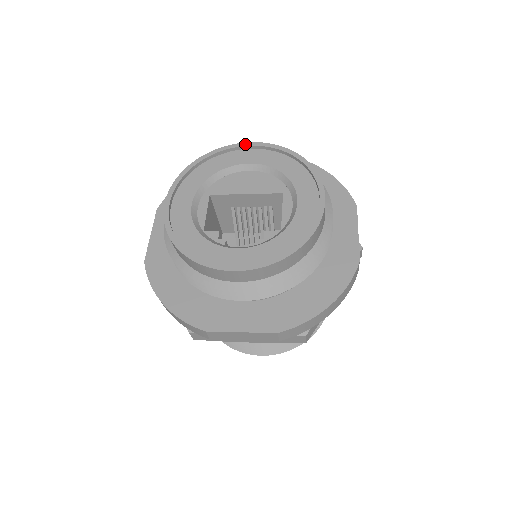
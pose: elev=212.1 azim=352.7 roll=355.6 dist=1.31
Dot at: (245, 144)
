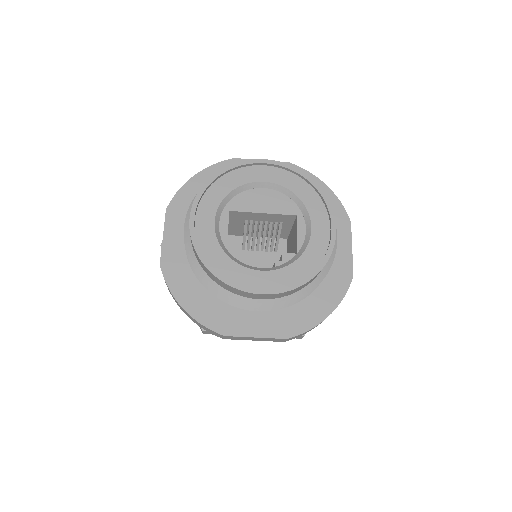
Dot at: (261, 161)
